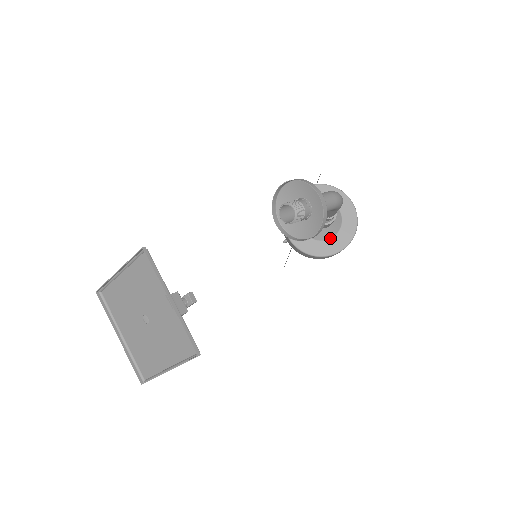
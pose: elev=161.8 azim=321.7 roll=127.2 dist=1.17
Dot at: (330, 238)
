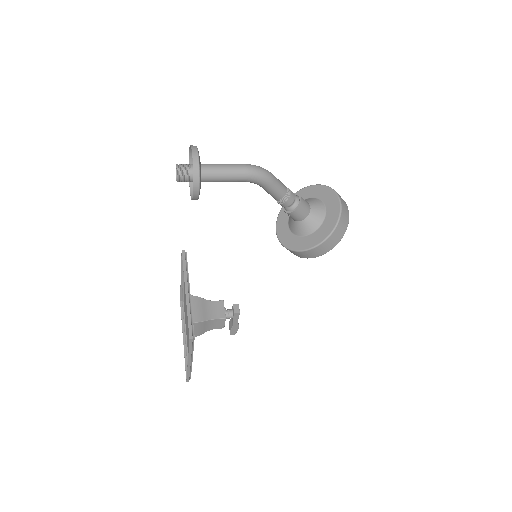
Dot at: (311, 233)
